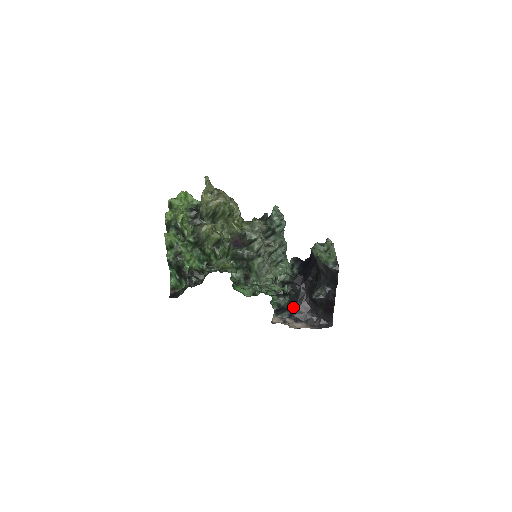
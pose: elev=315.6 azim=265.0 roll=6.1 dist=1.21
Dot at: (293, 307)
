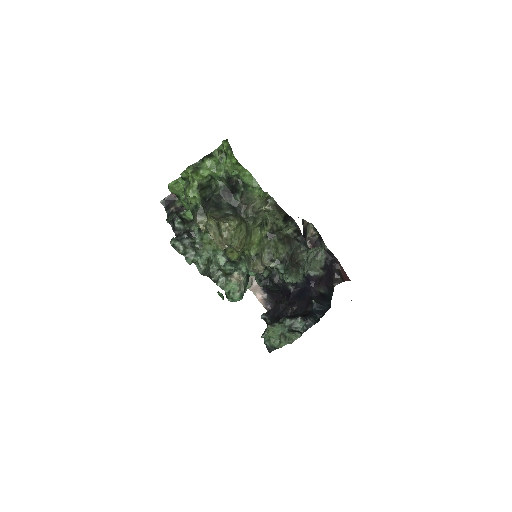
Dot at: occluded
